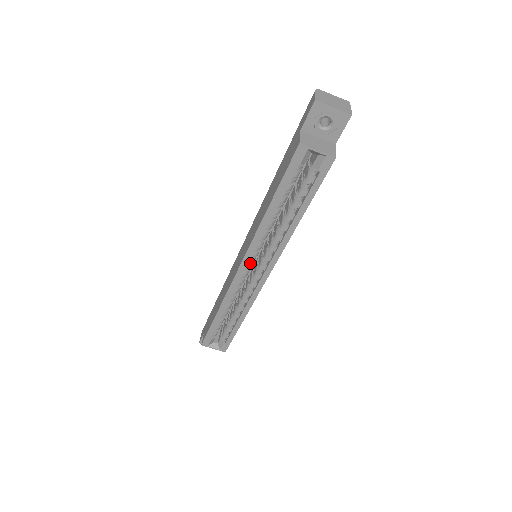
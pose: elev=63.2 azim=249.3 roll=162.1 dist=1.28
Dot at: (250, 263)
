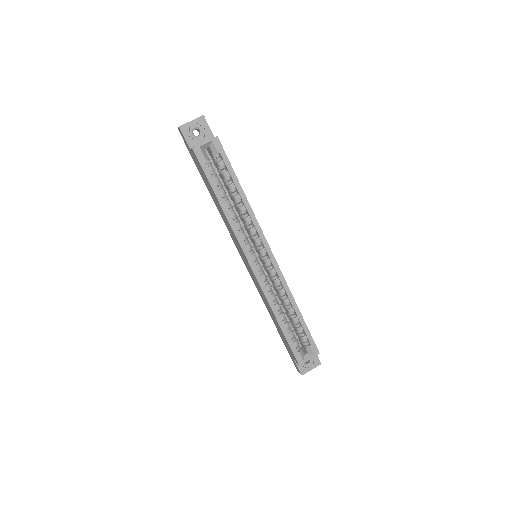
Dot at: (253, 256)
